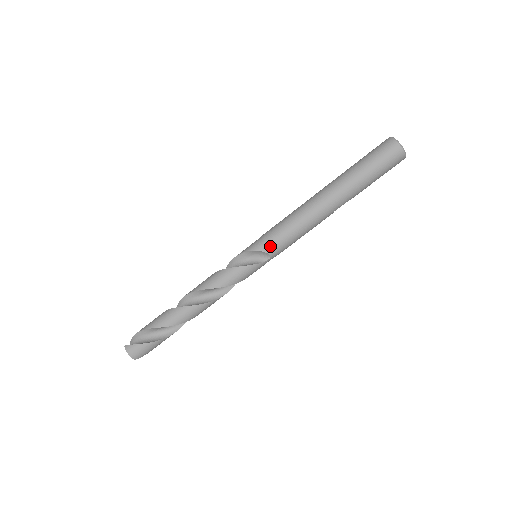
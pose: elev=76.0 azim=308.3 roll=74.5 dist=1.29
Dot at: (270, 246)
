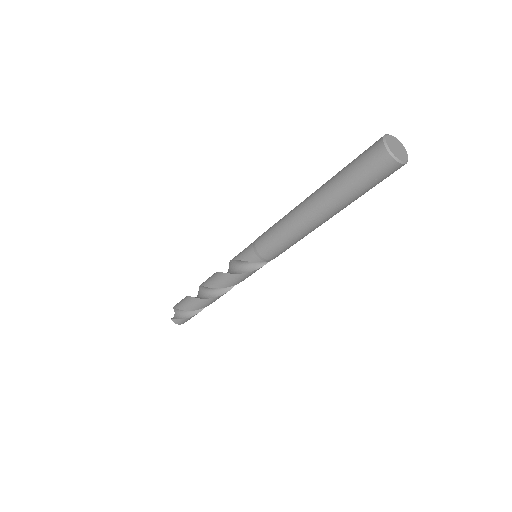
Dot at: (267, 259)
